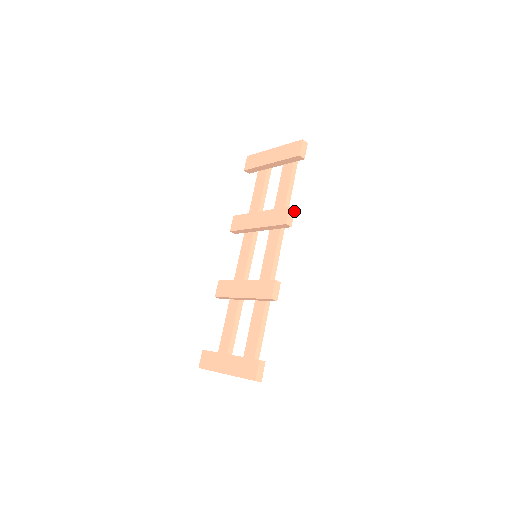
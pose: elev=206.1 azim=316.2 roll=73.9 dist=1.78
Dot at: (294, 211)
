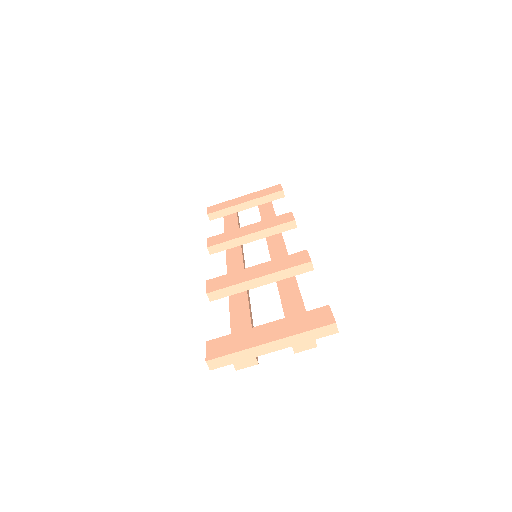
Dot at: occluded
